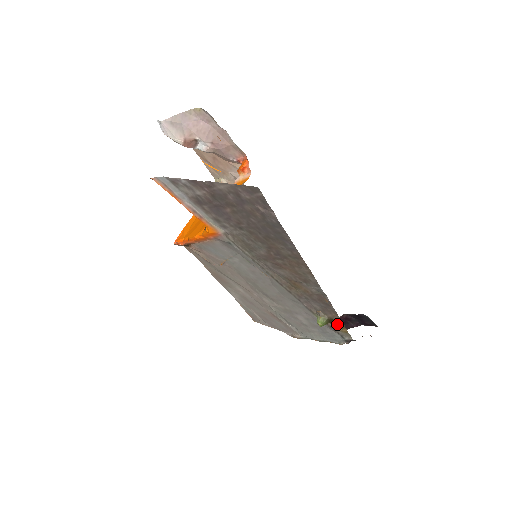
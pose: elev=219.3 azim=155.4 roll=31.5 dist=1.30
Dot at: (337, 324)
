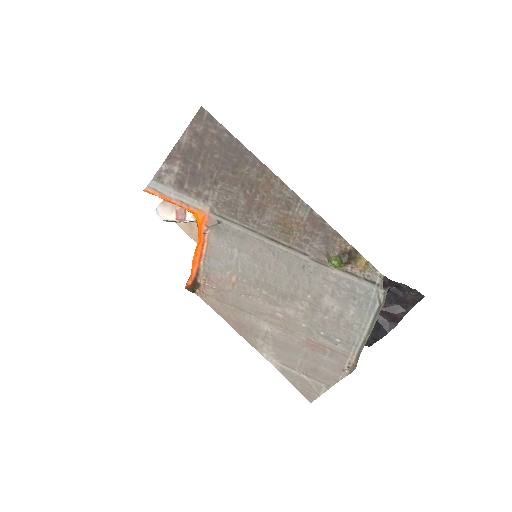
Dot at: (351, 257)
